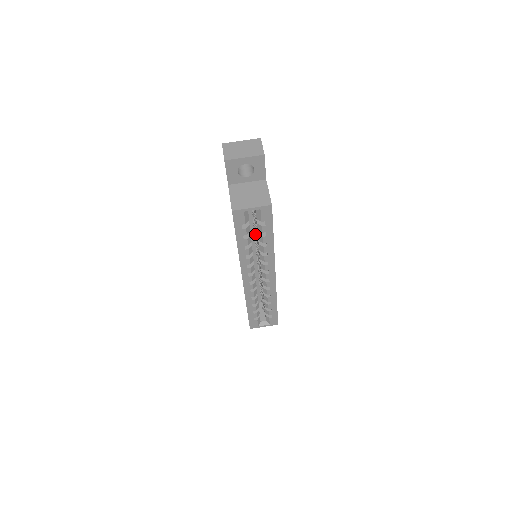
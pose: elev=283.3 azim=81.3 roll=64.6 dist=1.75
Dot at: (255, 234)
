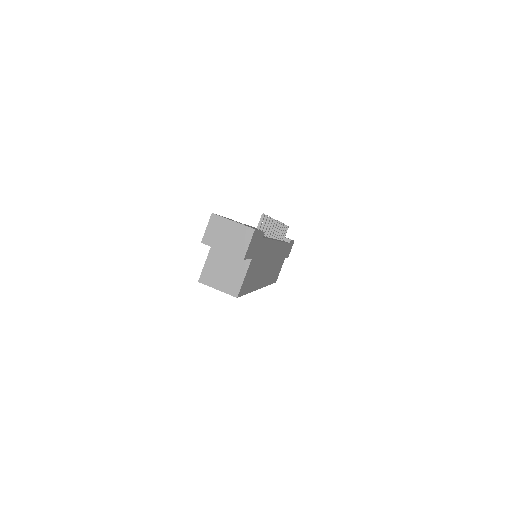
Dot at: occluded
